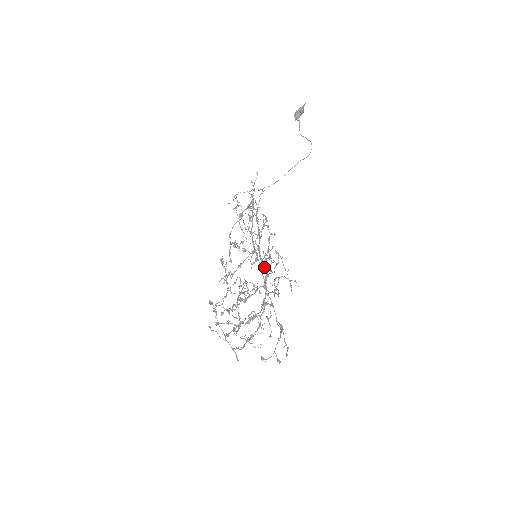
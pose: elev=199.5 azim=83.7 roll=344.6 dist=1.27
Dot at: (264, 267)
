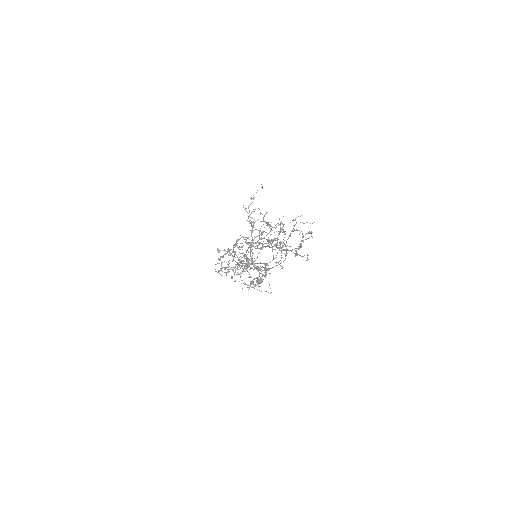
Dot at: occluded
